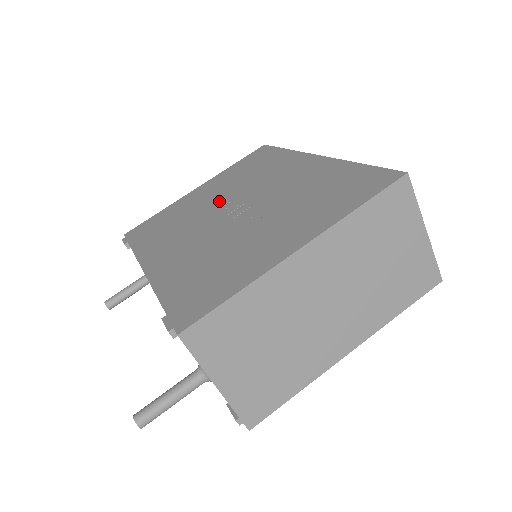
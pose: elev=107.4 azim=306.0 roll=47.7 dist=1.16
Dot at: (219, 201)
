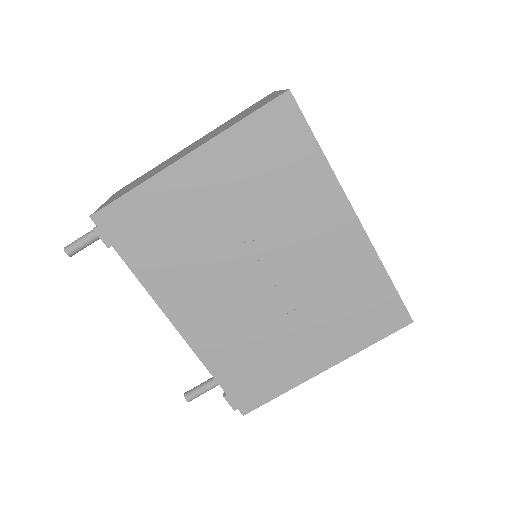
Dot at: (239, 235)
